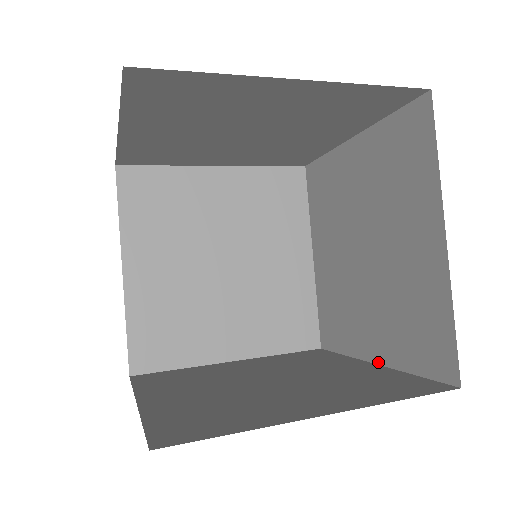
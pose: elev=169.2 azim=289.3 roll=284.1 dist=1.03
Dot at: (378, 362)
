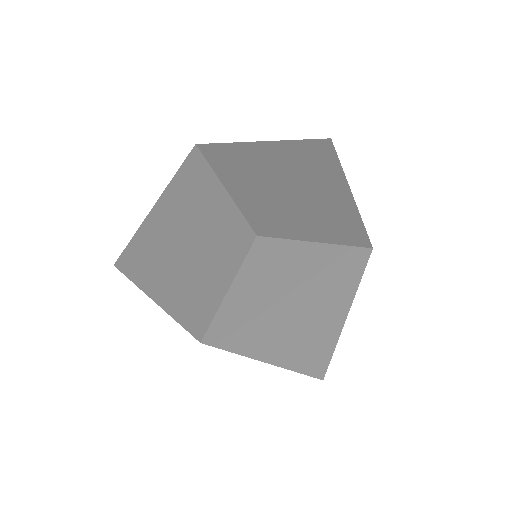
Dot at: (347, 313)
